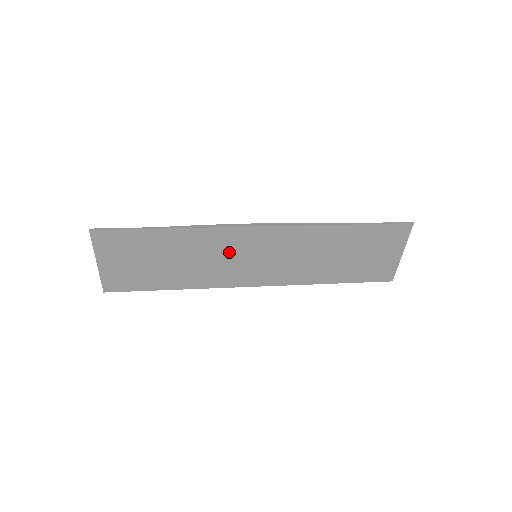
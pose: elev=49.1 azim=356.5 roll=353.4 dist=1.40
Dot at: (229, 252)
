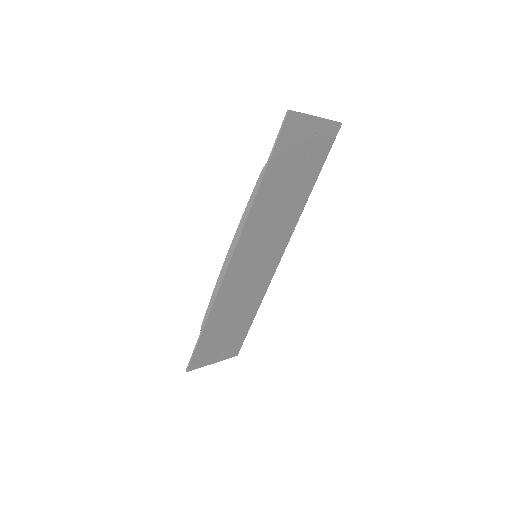
Dot at: (243, 280)
